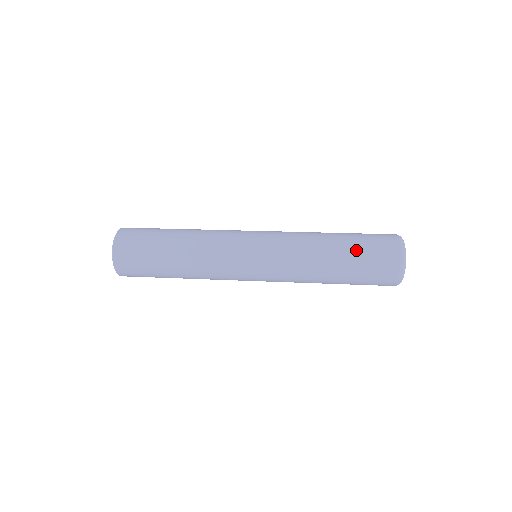
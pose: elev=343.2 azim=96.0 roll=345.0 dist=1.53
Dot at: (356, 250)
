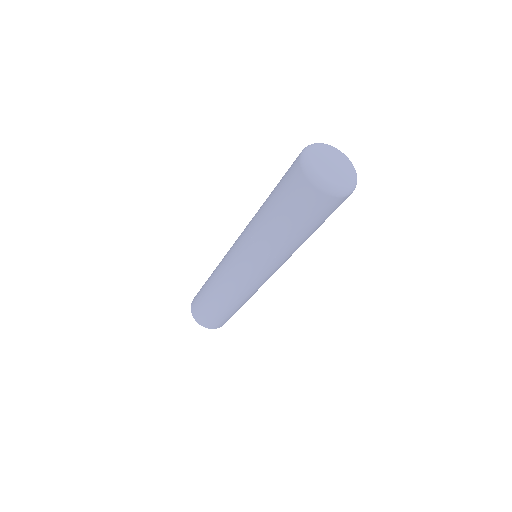
Dot at: occluded
